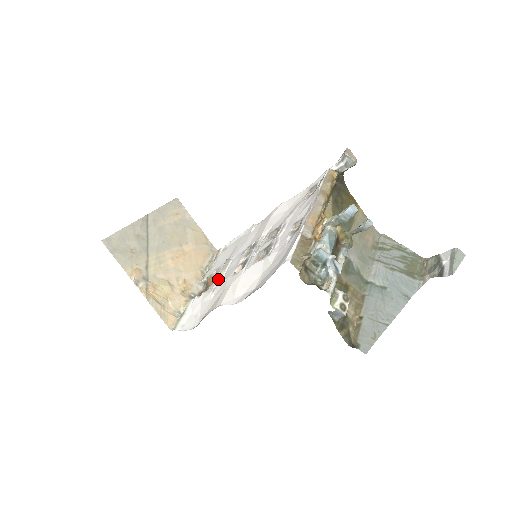
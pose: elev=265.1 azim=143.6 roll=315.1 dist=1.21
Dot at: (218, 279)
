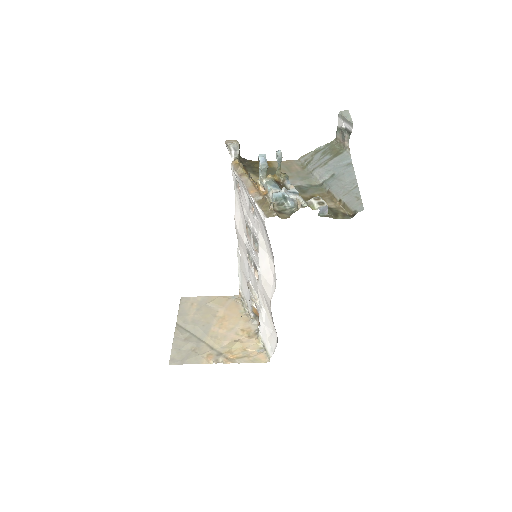
Dot at: (255, 298)
